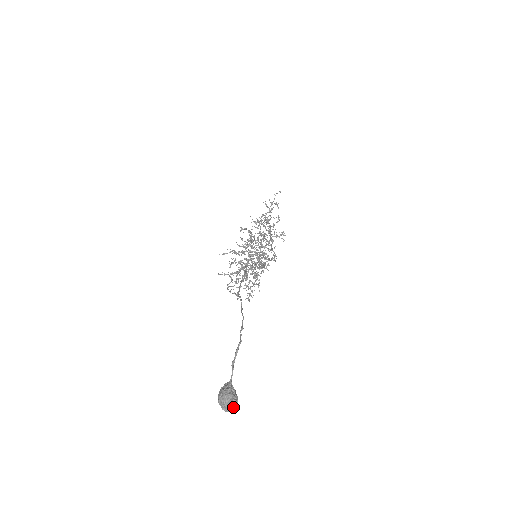
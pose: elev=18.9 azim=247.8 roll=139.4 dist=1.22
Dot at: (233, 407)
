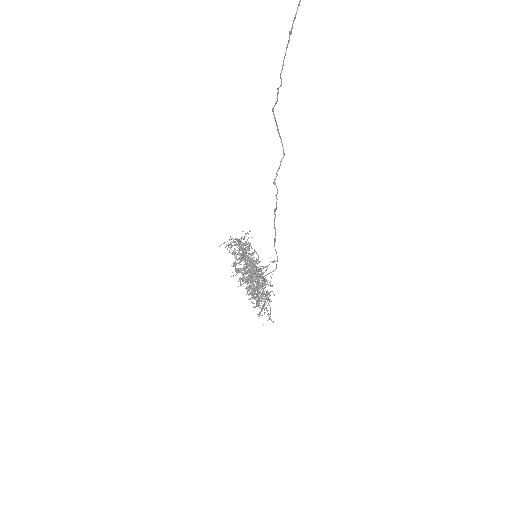
Dot at: out of frame
